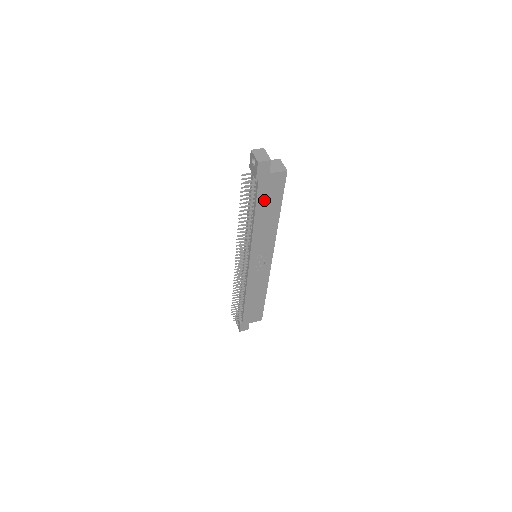
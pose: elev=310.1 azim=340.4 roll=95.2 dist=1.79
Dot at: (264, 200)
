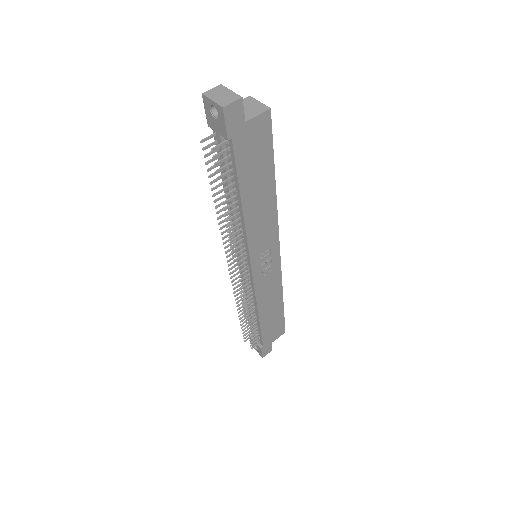
Dot at: (248, 170)
